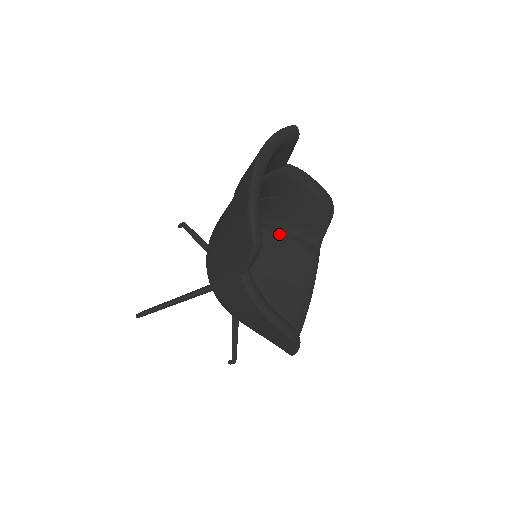
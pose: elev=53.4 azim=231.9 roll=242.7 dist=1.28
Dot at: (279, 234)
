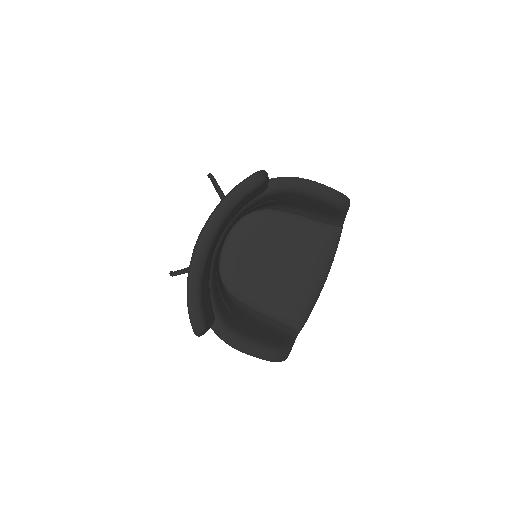
Dot at: (289, 221)
